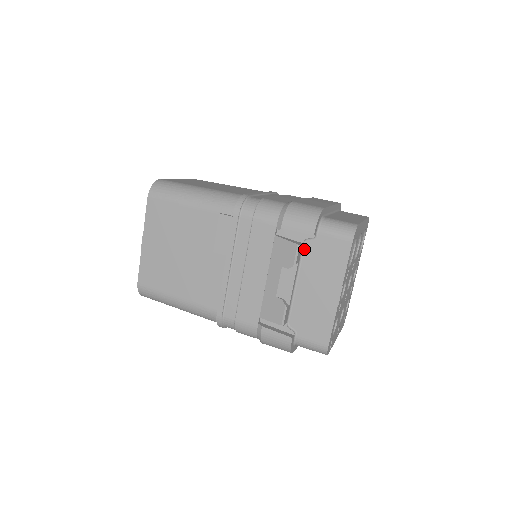
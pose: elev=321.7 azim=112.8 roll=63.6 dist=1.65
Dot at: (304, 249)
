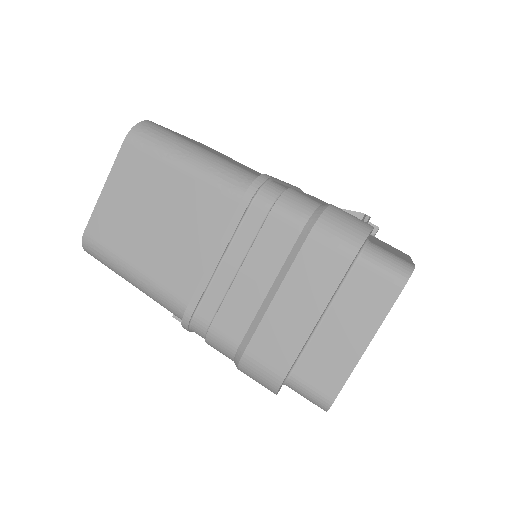
Dot at: occluded
